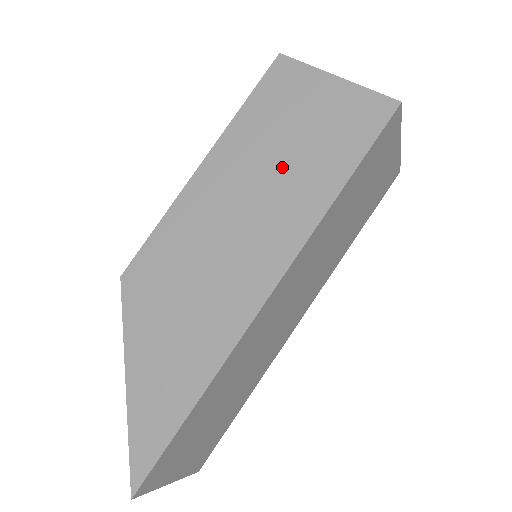
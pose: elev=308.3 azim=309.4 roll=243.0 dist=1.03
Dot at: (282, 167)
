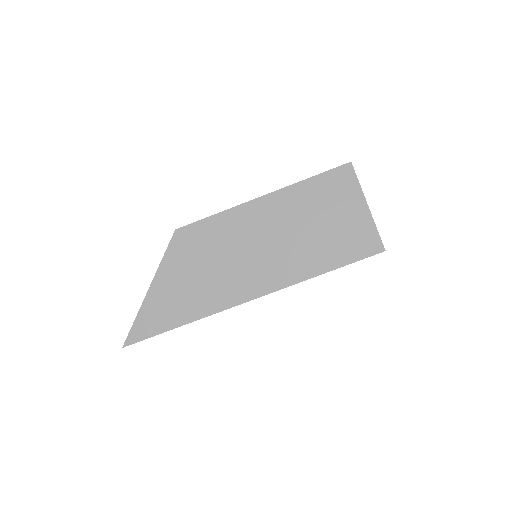
Dot at: (302, 237)
